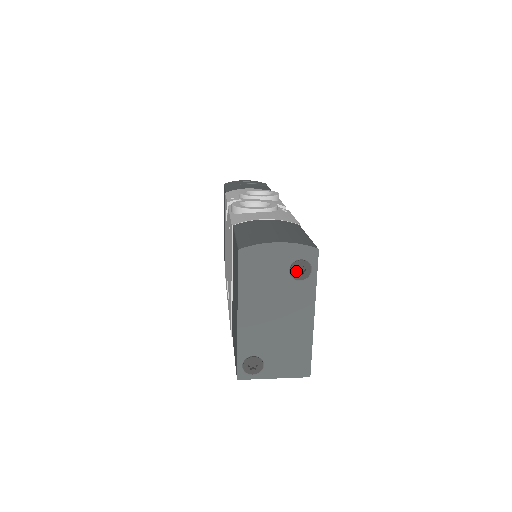
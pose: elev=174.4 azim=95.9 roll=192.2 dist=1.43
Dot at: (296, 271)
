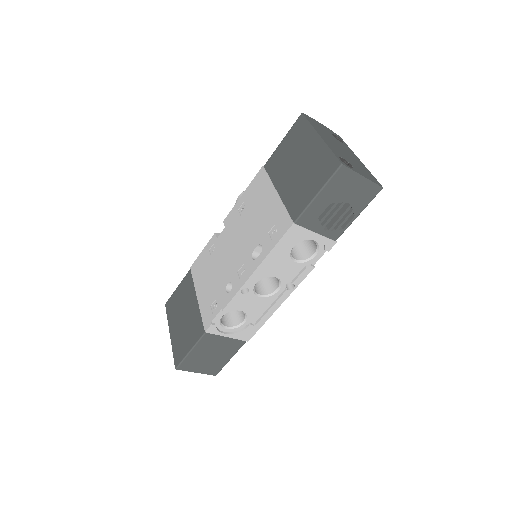
Dot at: (336, 138)
